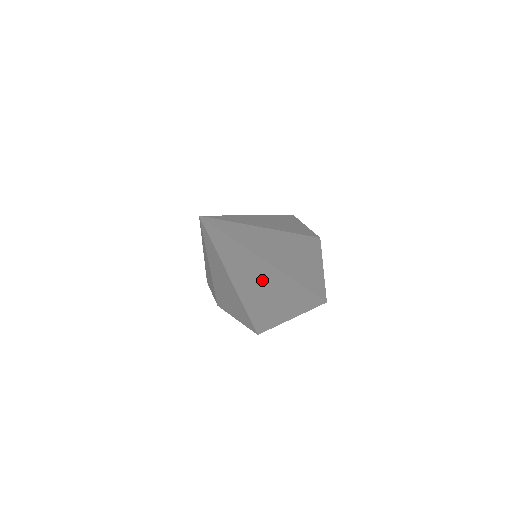
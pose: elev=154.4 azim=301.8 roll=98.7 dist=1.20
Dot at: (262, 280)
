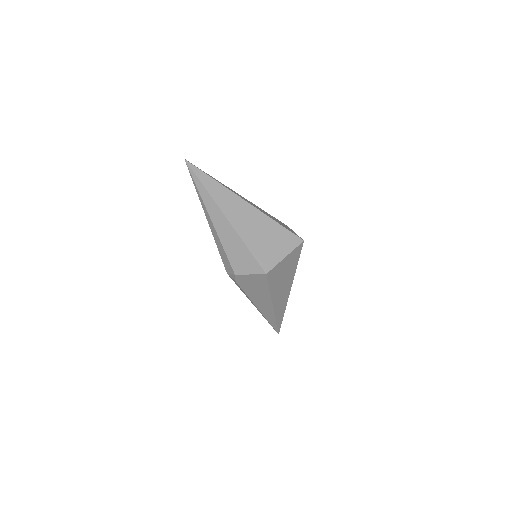
Dot at: (240, 210)
